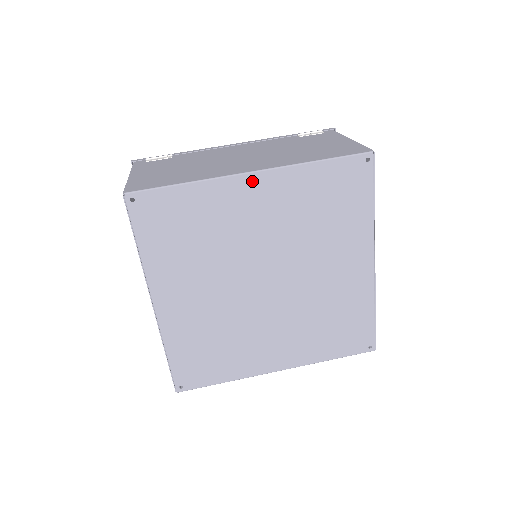
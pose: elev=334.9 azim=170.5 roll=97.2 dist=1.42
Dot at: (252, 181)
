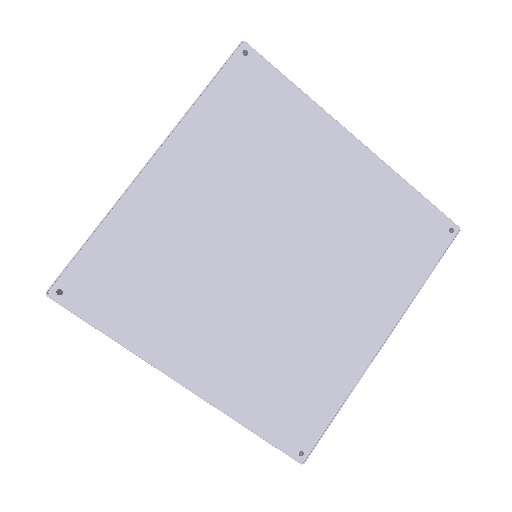
Dot at: (352, 147)
